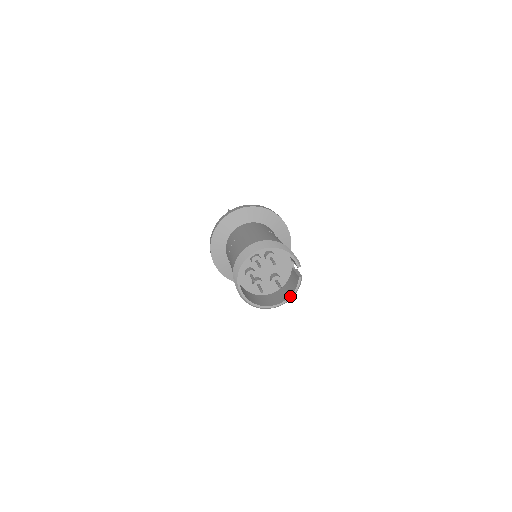
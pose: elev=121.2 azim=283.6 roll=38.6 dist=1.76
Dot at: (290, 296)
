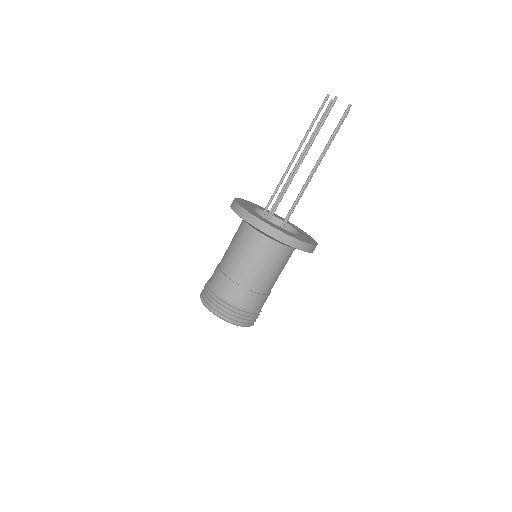
Dot at: occluded
